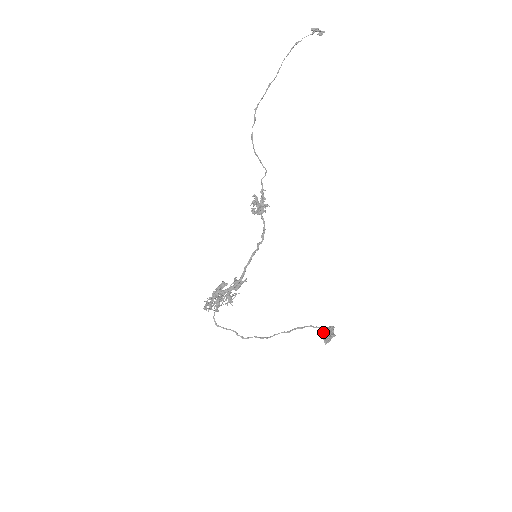
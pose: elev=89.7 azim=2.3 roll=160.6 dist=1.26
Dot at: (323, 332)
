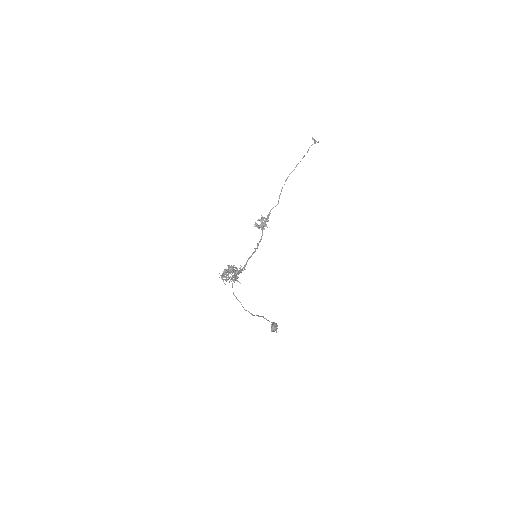
Dot at: (274, 324)
